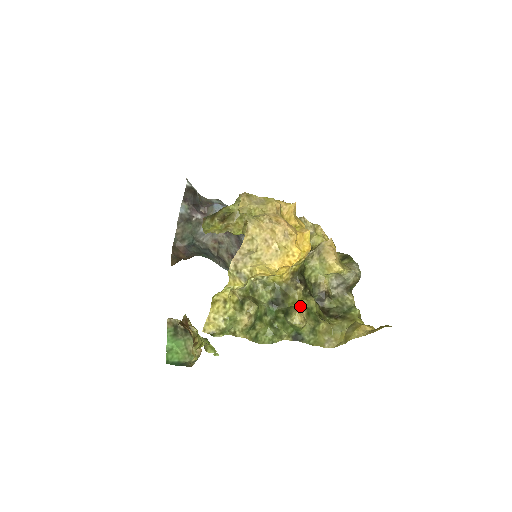
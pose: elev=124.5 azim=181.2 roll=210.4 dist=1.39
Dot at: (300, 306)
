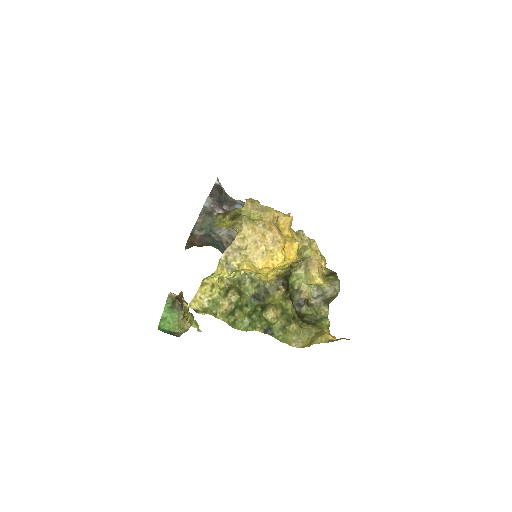
Dot at: (277, 305)
